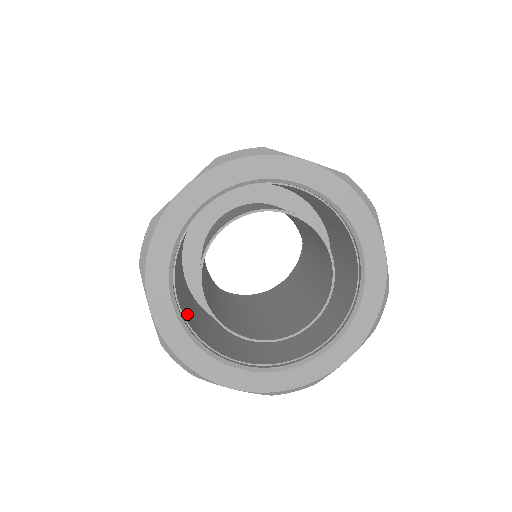
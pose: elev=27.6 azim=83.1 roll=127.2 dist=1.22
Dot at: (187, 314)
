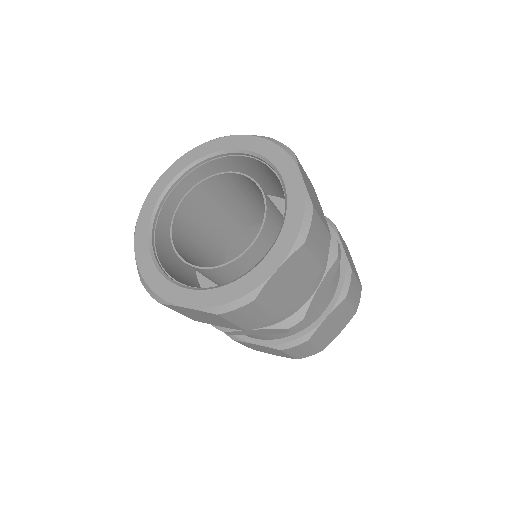
Dot at: (168, 265)
